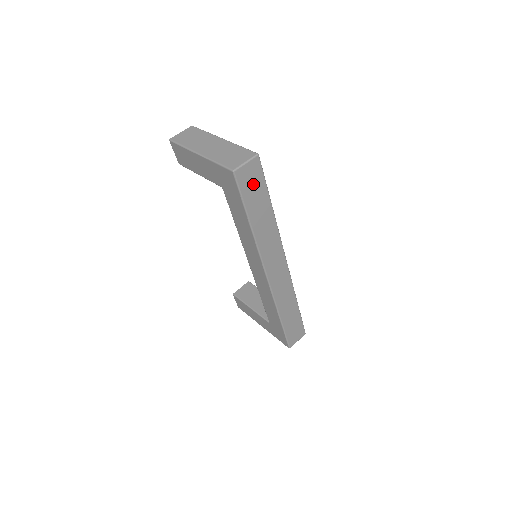
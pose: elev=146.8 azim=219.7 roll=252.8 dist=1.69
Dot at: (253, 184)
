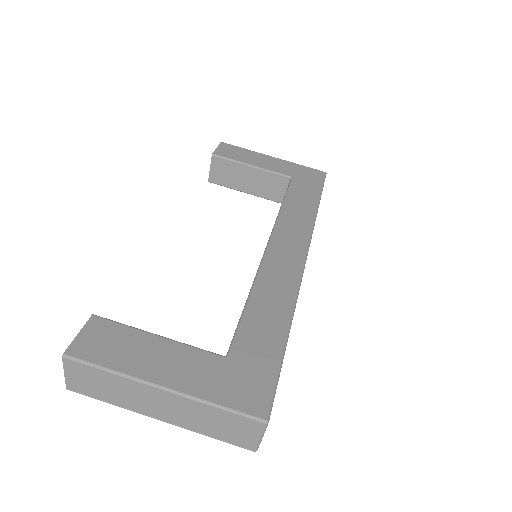
Dot at: occluded
